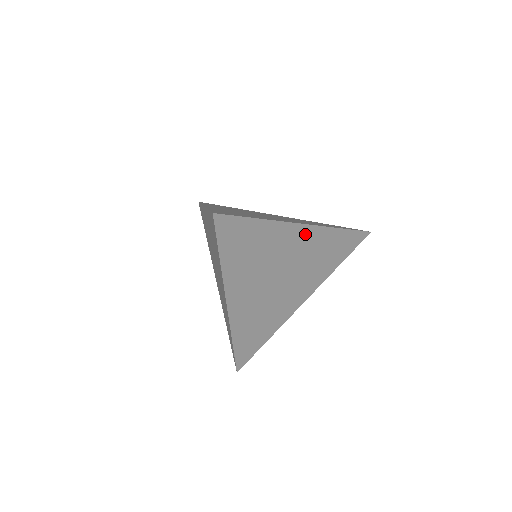
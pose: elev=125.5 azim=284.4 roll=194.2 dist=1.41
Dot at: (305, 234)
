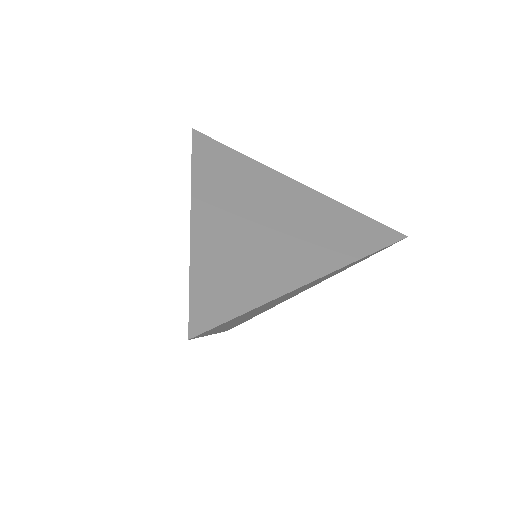
Dot at: occluded
